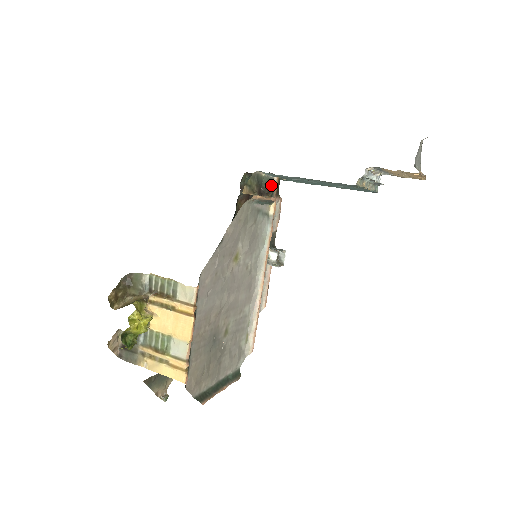
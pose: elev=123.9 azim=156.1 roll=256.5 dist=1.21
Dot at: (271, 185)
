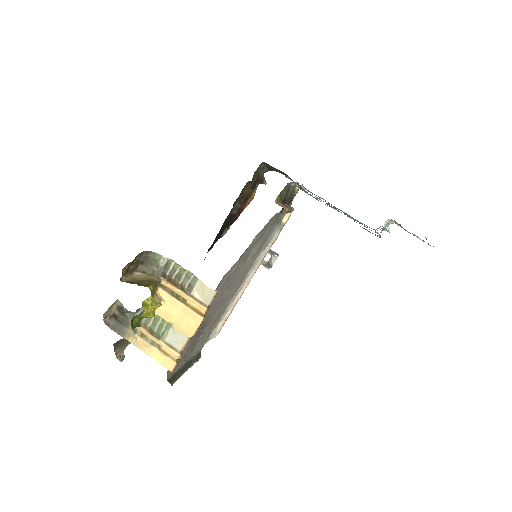
Dot at: (293, 194)
